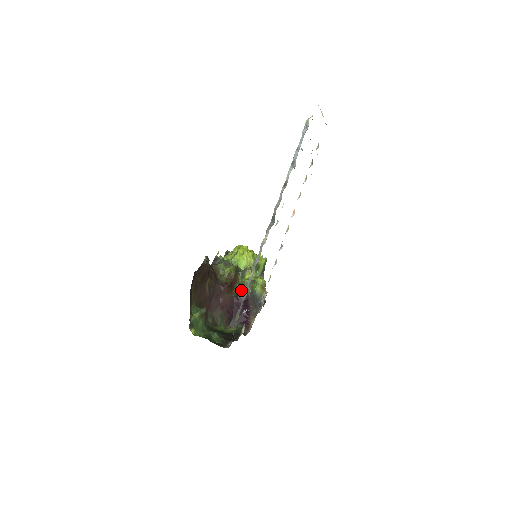
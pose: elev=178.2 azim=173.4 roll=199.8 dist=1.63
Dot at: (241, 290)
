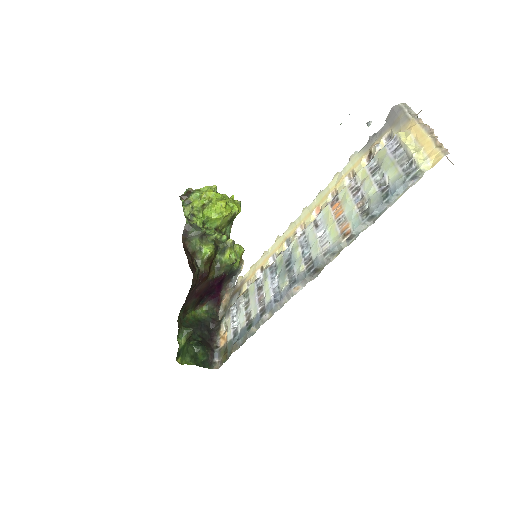
Dot at: (219, 270)
